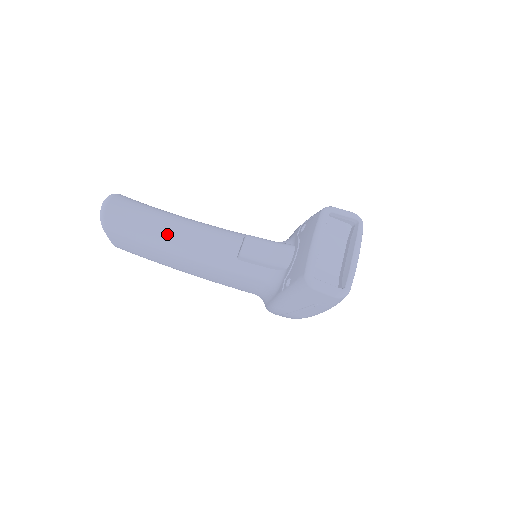
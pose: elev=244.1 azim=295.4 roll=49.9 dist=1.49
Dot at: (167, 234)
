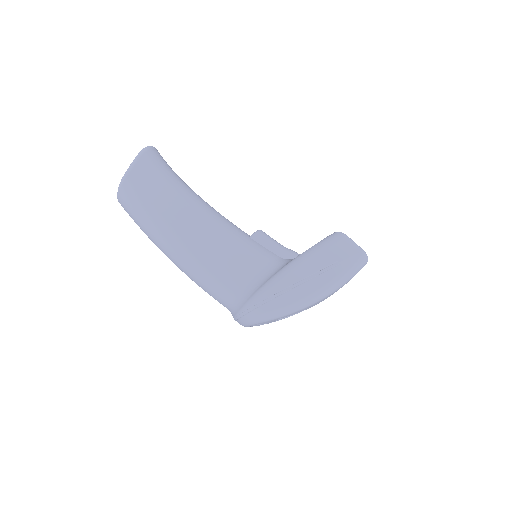
Dot at: (194, 192)
